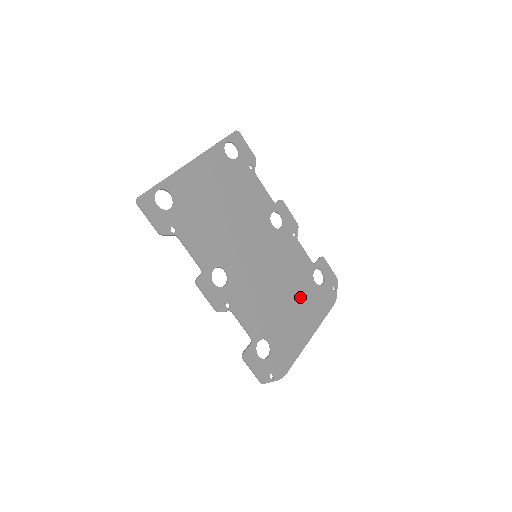
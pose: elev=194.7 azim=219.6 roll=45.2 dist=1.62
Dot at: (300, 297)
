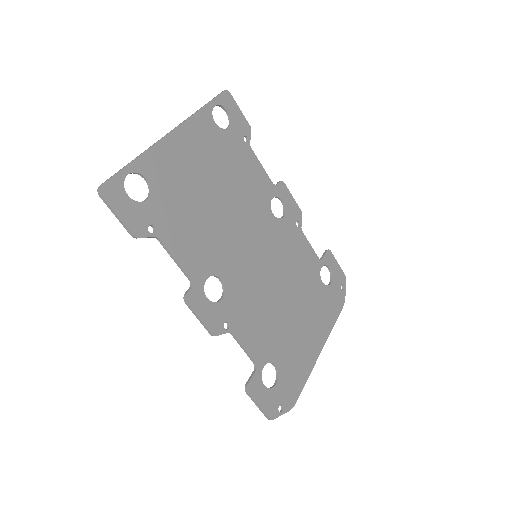
Dot at: (307, 303)
